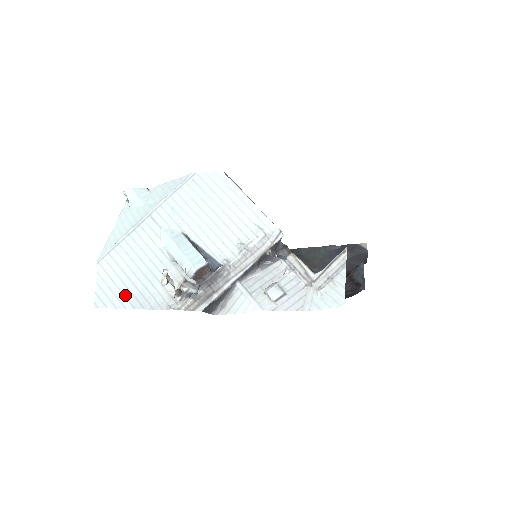
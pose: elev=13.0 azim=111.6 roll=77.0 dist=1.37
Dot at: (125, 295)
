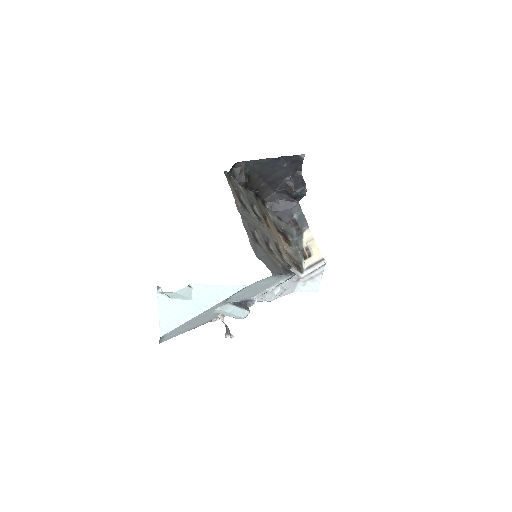
Dot at: (182, 332)
